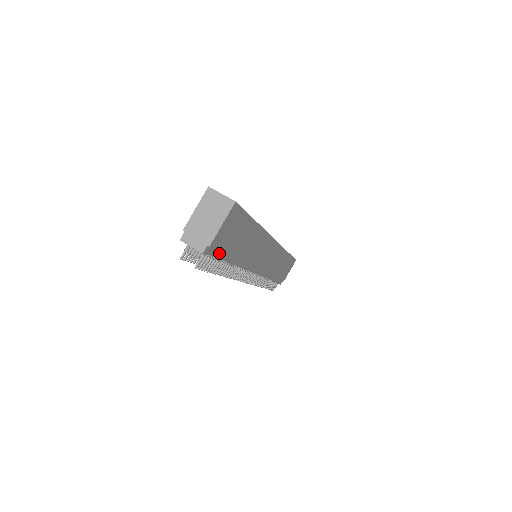
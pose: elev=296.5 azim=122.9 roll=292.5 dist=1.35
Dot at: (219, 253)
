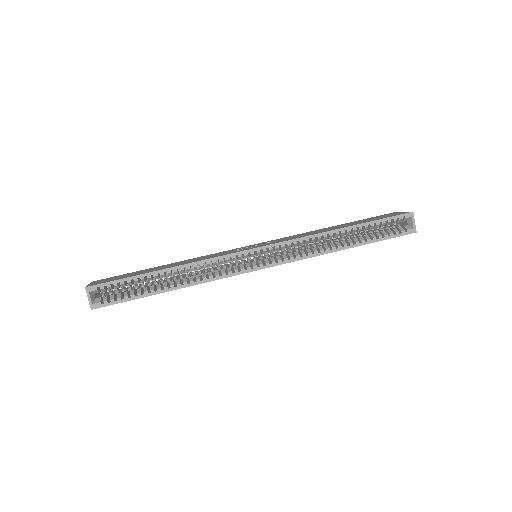
Dot at: occluded
